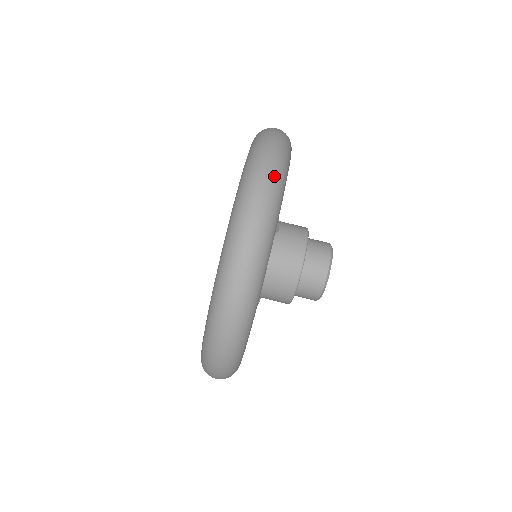
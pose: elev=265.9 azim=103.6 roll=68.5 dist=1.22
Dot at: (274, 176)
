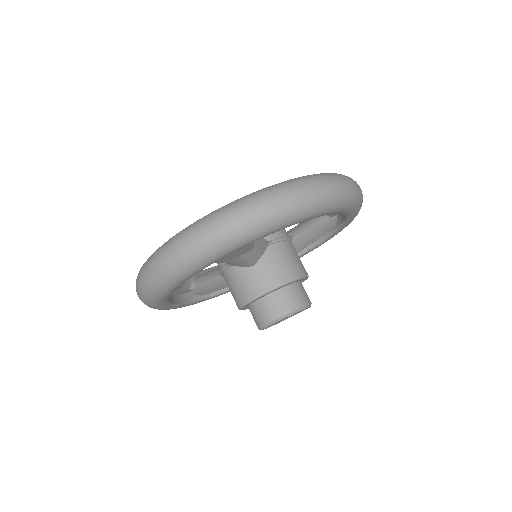
Dot at: occluded
